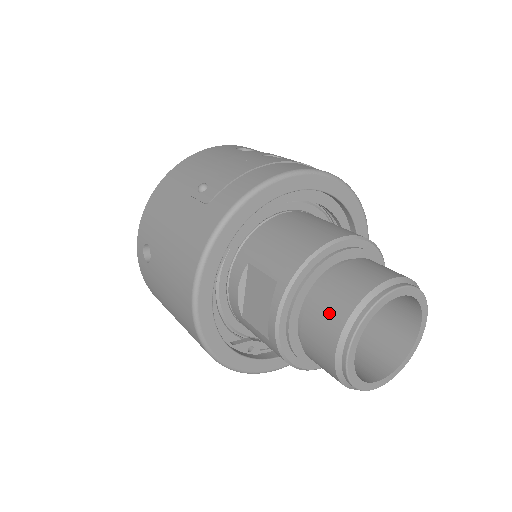
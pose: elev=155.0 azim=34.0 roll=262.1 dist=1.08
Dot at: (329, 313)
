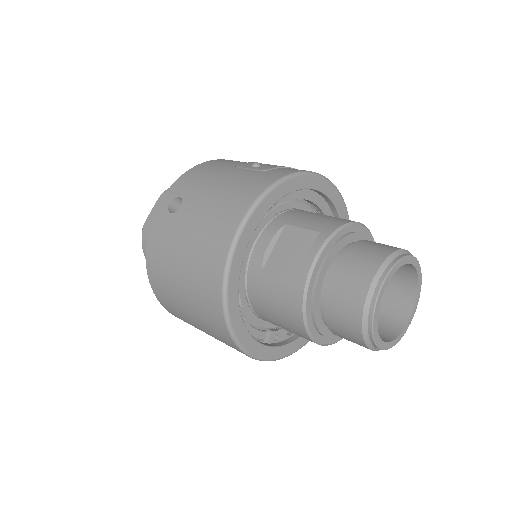
Dot at: (366, 257)
